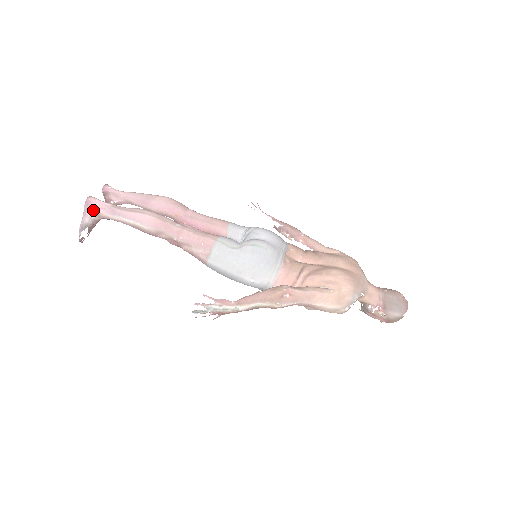
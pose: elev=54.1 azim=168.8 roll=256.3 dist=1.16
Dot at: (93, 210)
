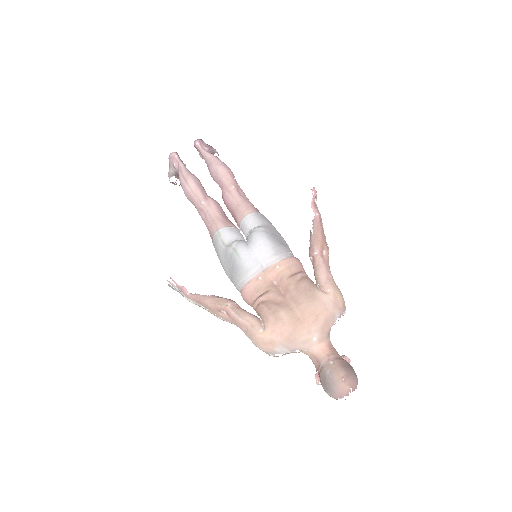
Dot at: (173, 164)
